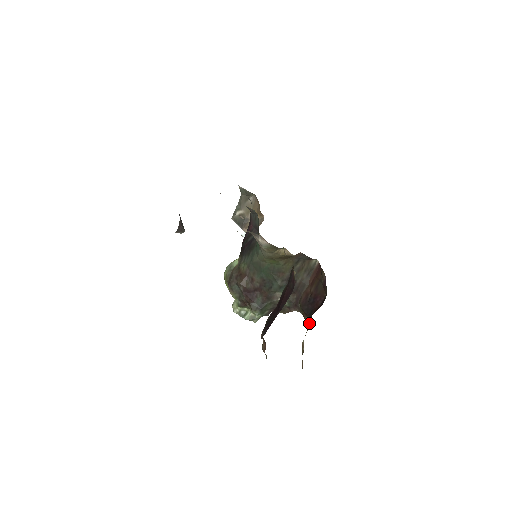
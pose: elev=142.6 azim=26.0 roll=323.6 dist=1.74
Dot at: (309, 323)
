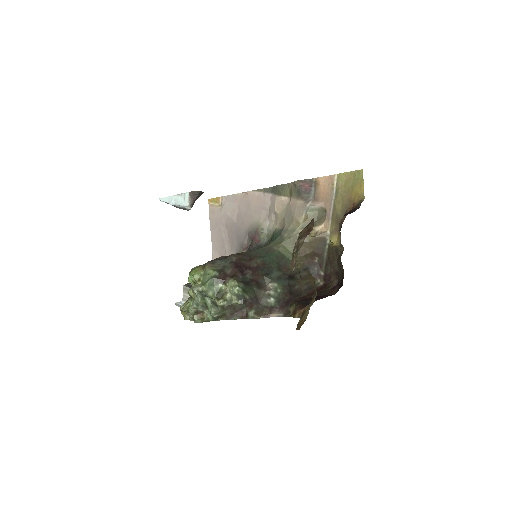
Dot at: occluded
